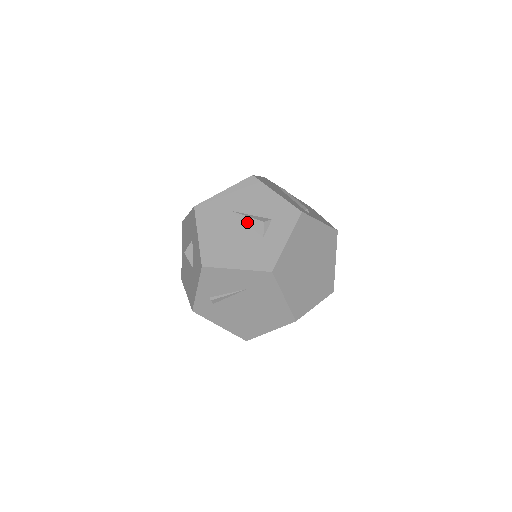
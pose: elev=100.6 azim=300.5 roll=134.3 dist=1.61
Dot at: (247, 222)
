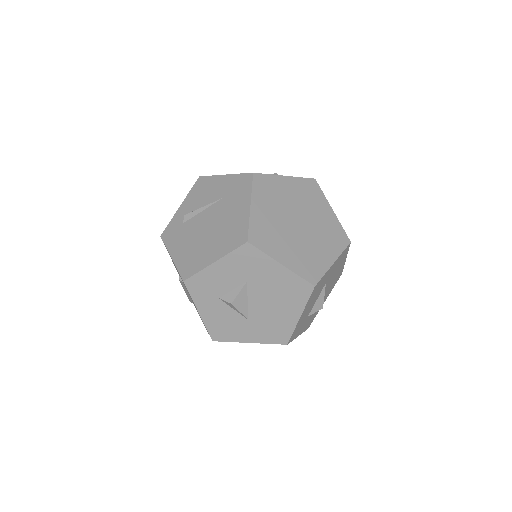
Dot at: occluded
